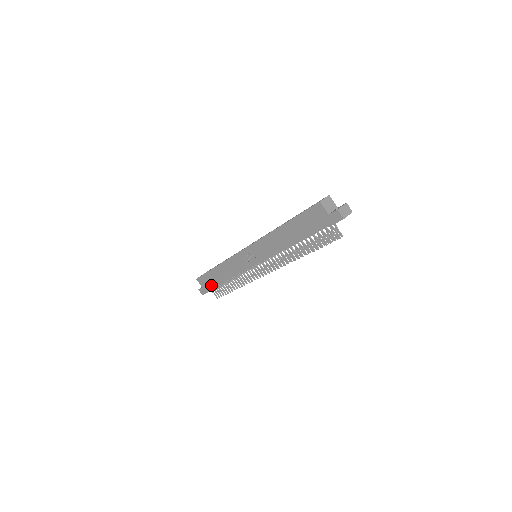
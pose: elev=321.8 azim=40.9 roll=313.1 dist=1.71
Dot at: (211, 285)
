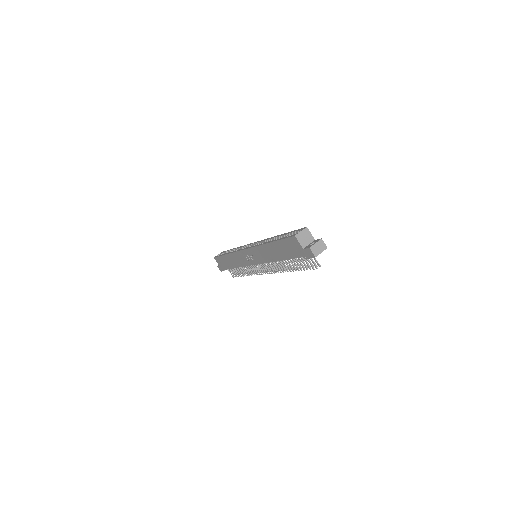
Dot at: (225, 267)
